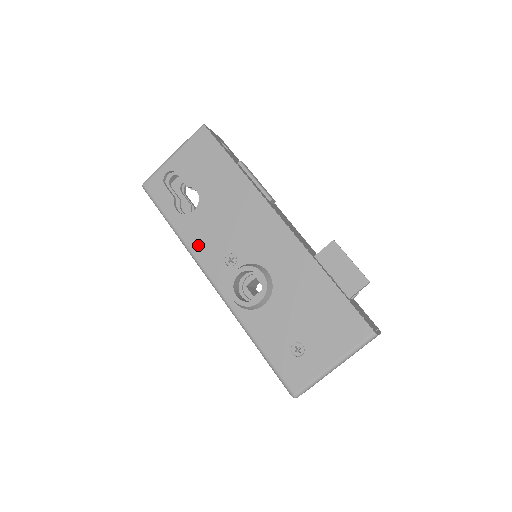
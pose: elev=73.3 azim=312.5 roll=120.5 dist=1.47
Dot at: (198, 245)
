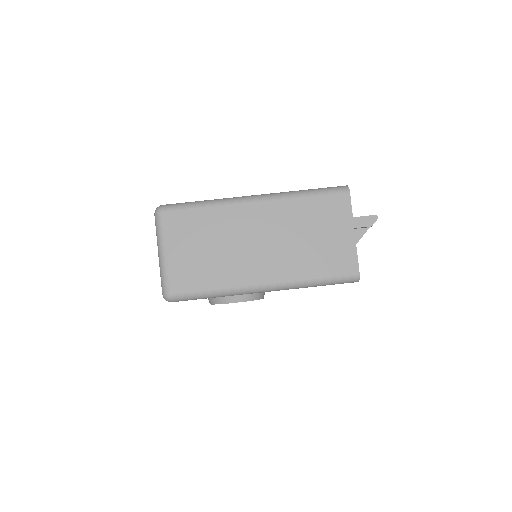
Dot at: occluded
